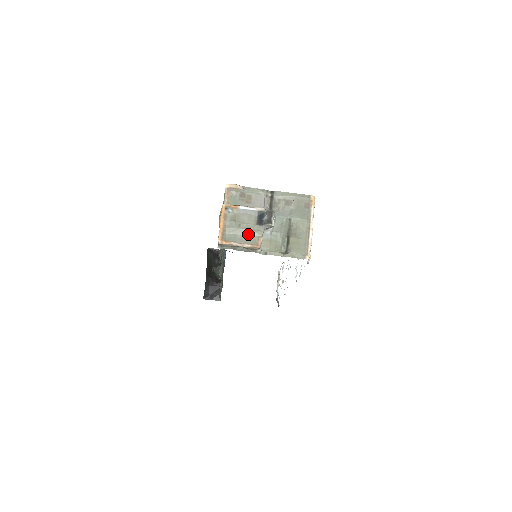
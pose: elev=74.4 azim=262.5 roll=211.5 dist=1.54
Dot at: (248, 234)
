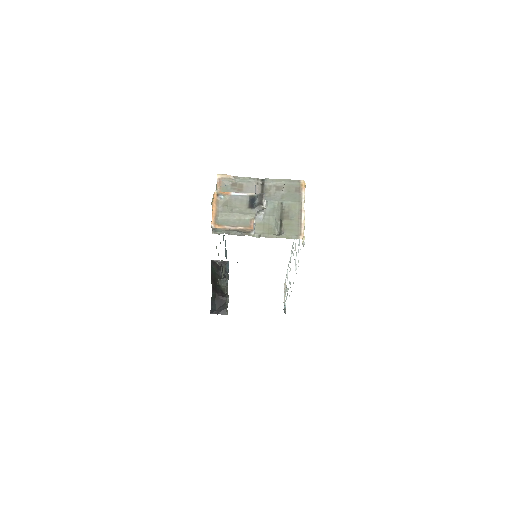
Dot at: (240, 217)
